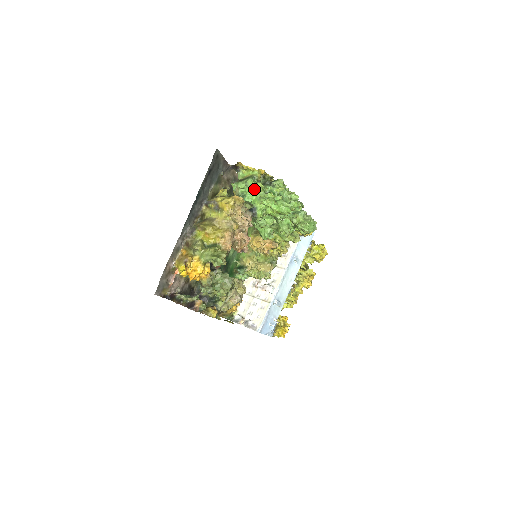
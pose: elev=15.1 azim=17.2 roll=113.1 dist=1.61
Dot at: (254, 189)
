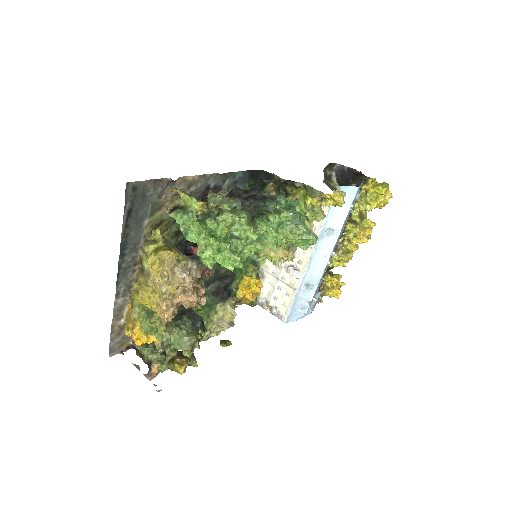
Dot at: (192, 231)
